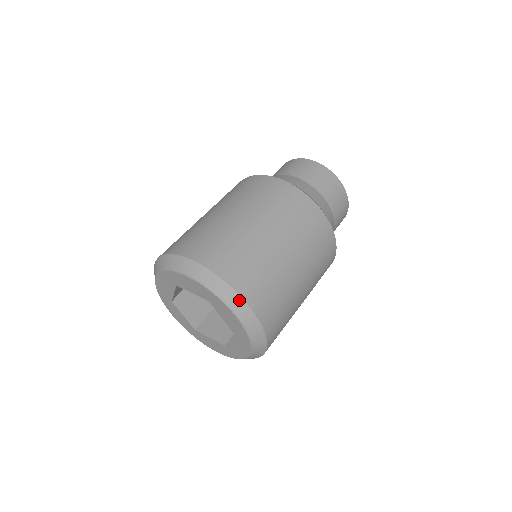
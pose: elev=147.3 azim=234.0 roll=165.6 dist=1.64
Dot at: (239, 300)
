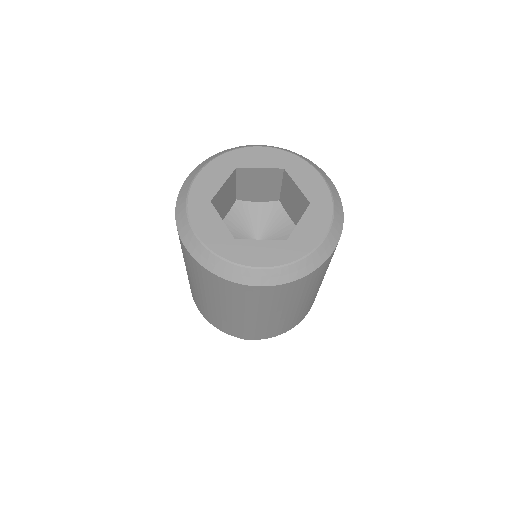
Dot at: (317, 166)
